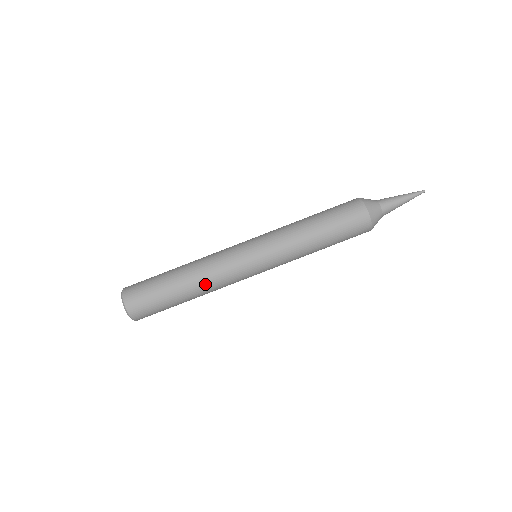
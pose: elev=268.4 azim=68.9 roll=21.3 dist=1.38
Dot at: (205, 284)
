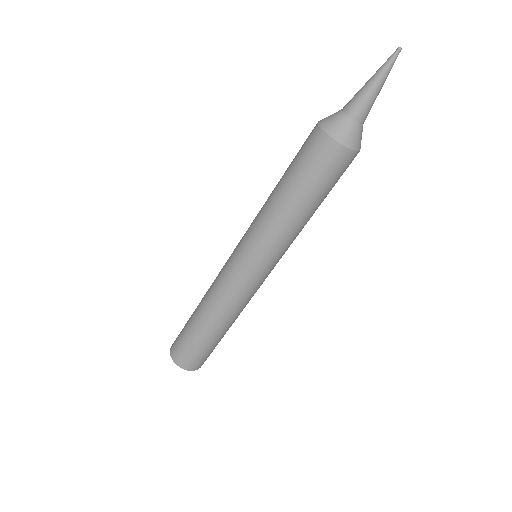
Dot at: (216, 310)
